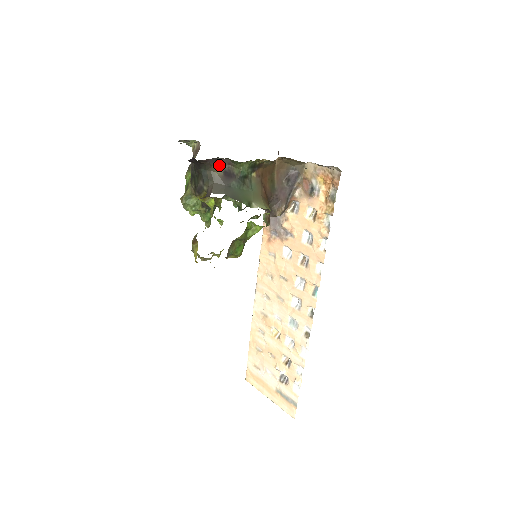
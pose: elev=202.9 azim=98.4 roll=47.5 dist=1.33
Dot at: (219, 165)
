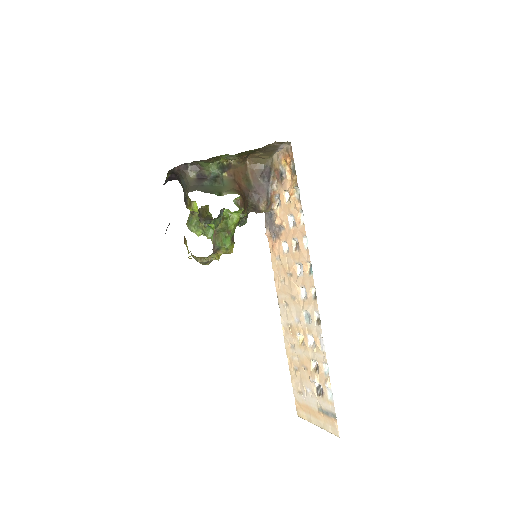
Dot at: (191, 171)
